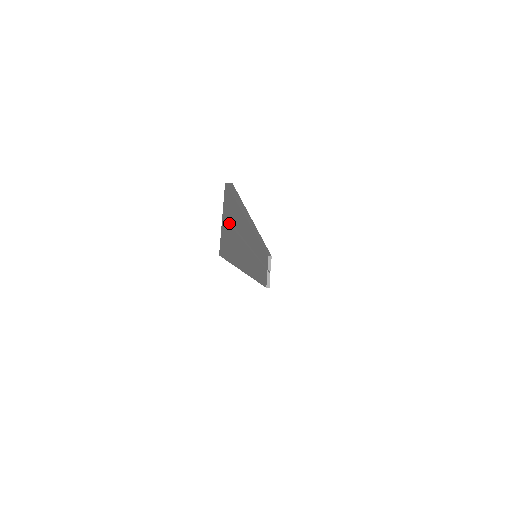
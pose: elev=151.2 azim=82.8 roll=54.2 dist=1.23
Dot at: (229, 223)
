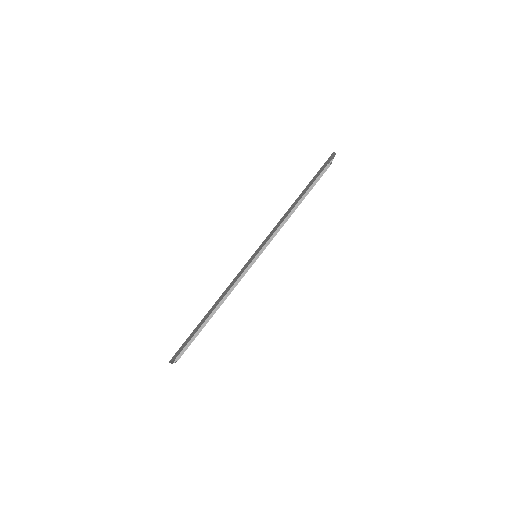
Dot at: (178, 357)
